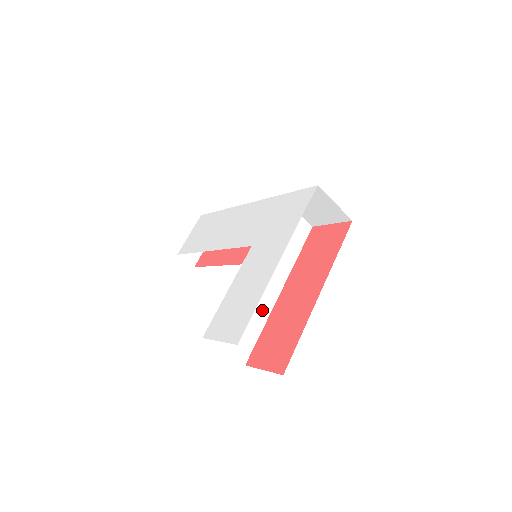
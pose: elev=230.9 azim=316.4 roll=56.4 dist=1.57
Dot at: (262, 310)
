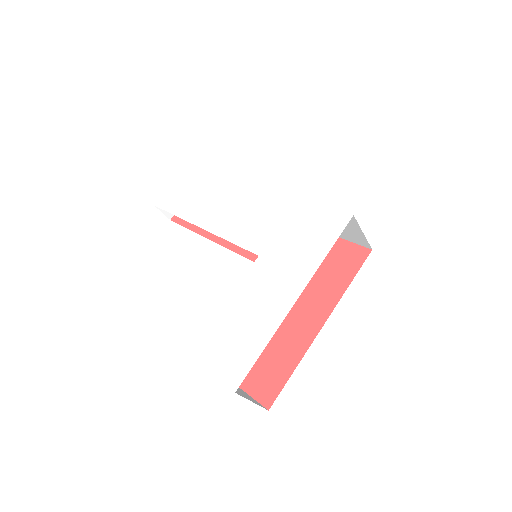
Dot at: occluded
